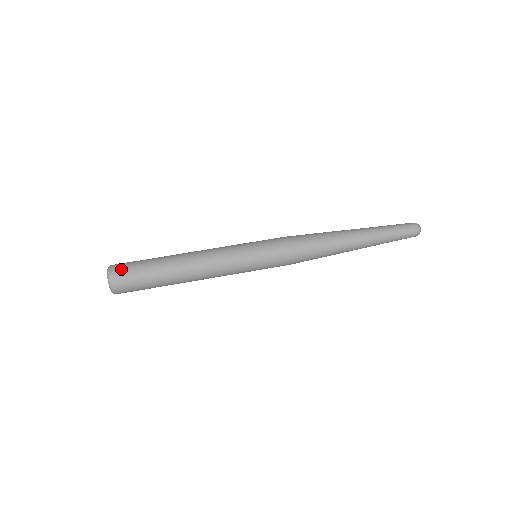
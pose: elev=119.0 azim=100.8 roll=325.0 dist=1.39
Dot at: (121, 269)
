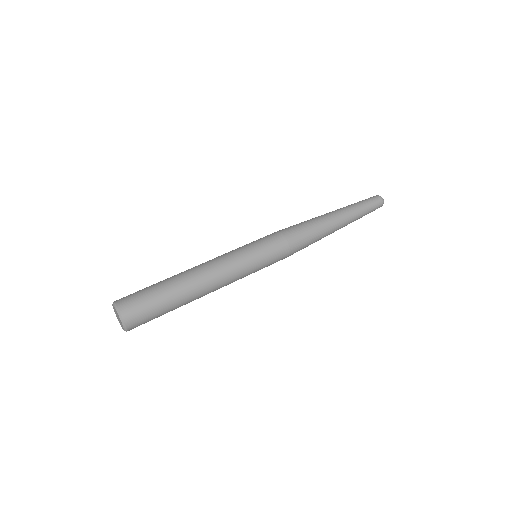
Dot at: (131, 302)
